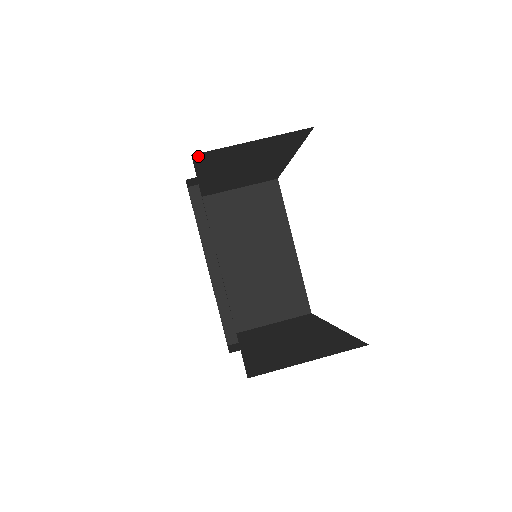
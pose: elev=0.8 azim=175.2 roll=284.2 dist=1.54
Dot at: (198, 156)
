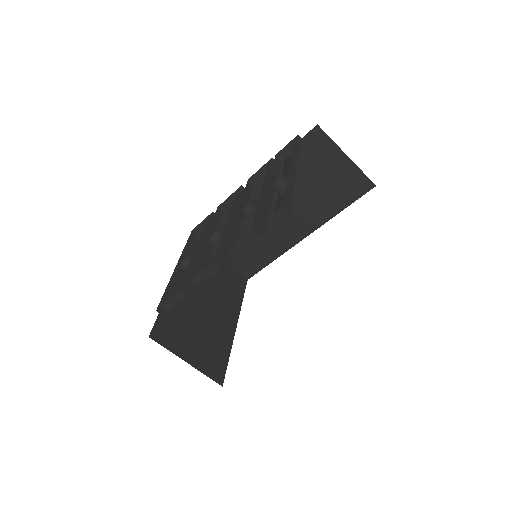
Dot at: (314, 133)
